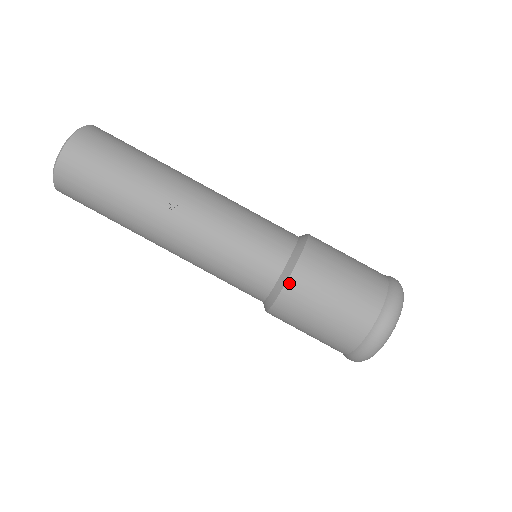
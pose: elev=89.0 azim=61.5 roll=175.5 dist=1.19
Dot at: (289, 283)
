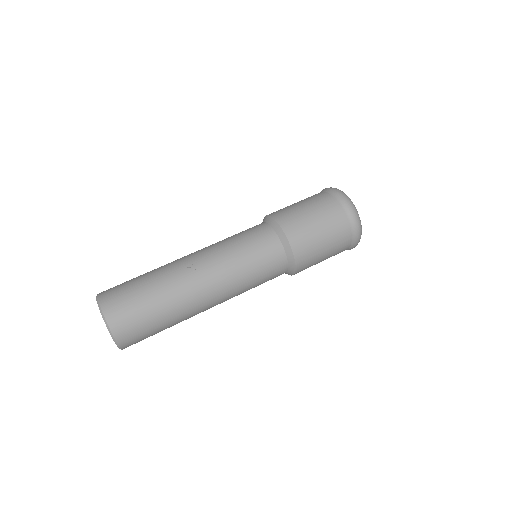
Dot at: (286, 232)
